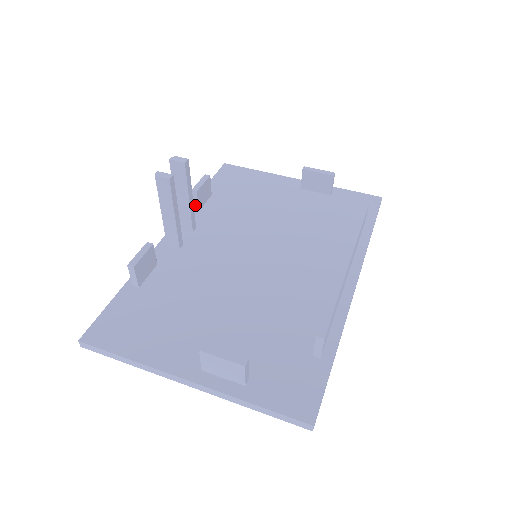
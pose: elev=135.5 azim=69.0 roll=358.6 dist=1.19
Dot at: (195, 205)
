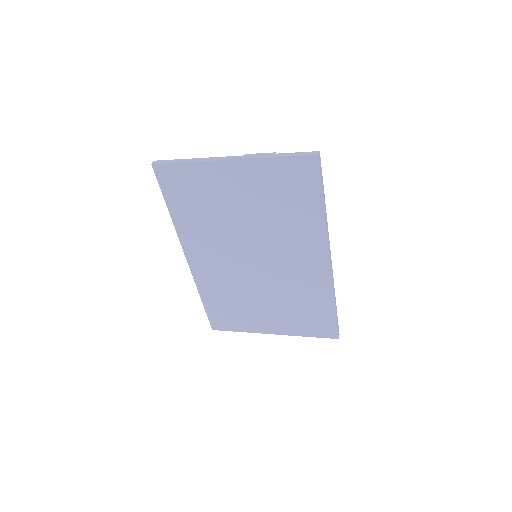
Dot at: occluded
